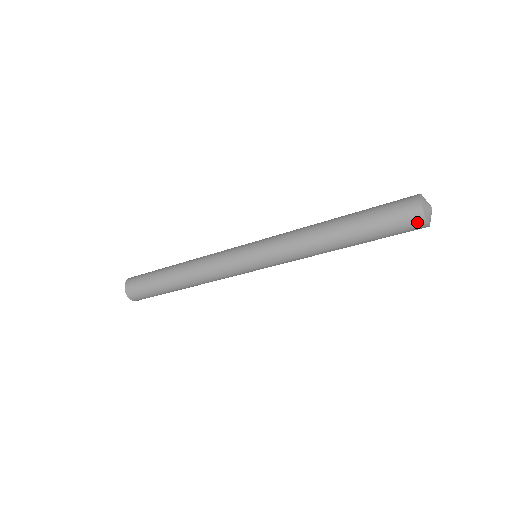
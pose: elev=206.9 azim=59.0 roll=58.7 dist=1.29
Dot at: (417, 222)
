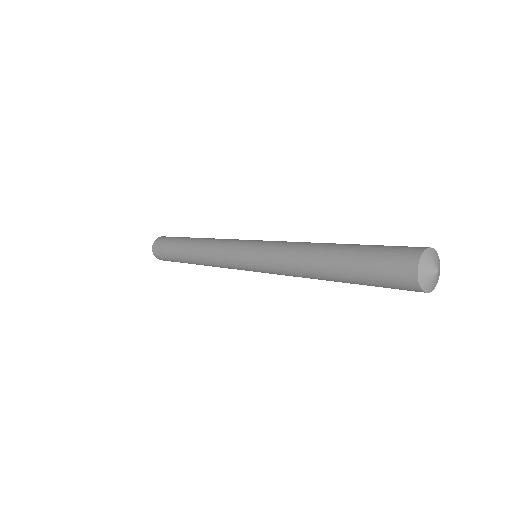
Dot at: (417, 291)
